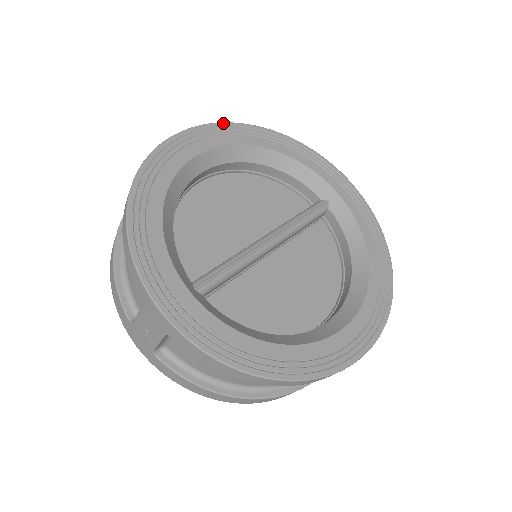
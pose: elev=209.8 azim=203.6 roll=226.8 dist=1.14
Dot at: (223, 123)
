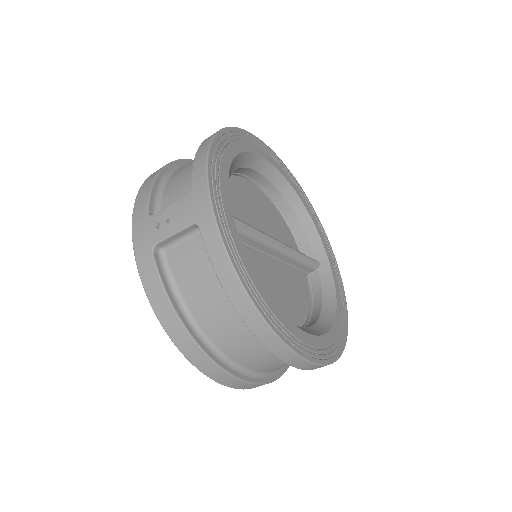
Dot at: (282, 162)
